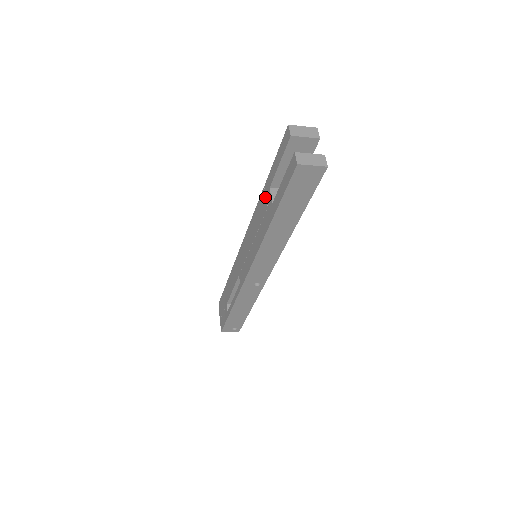
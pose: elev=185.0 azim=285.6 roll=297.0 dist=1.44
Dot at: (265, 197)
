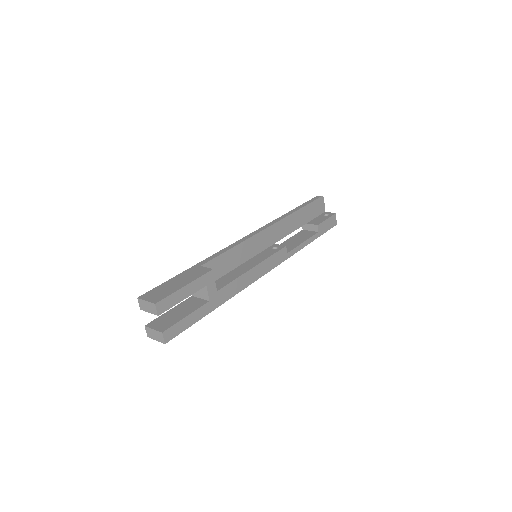
Dot at: occluded
